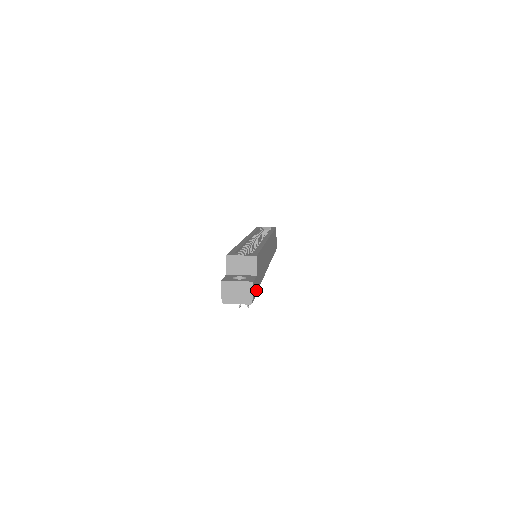
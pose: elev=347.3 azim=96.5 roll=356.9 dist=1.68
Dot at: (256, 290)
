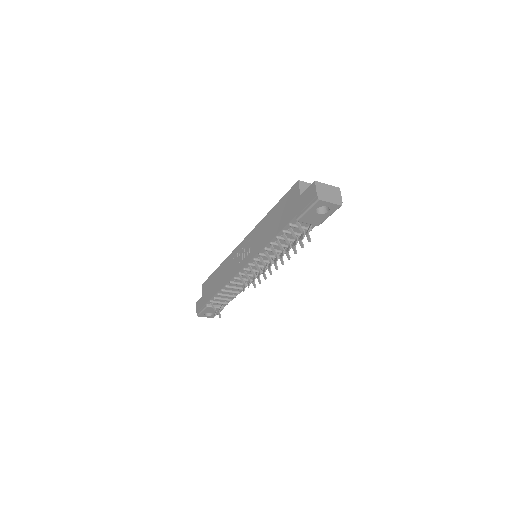
Dot at: occluded
